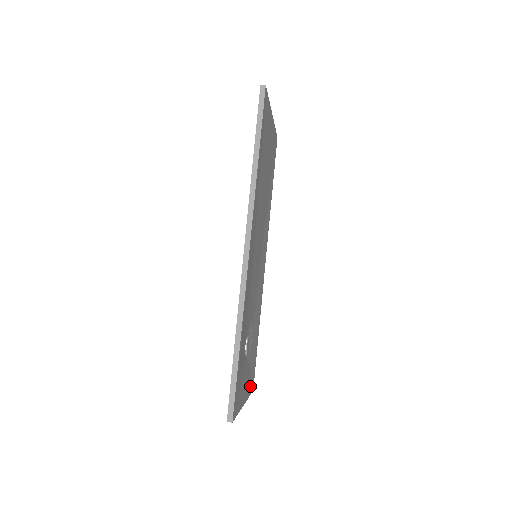
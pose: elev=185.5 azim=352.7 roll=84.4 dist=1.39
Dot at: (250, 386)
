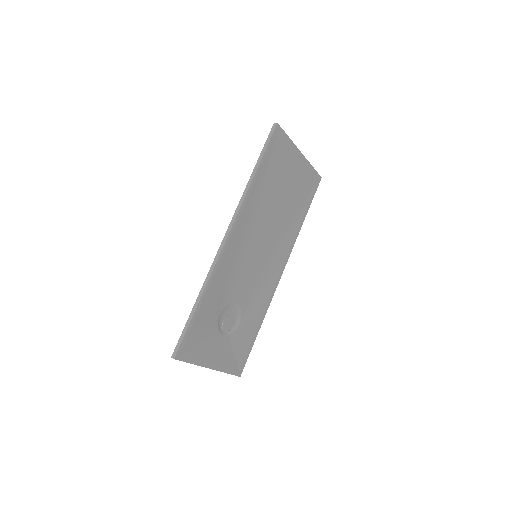
Dot at: (231, 366)
